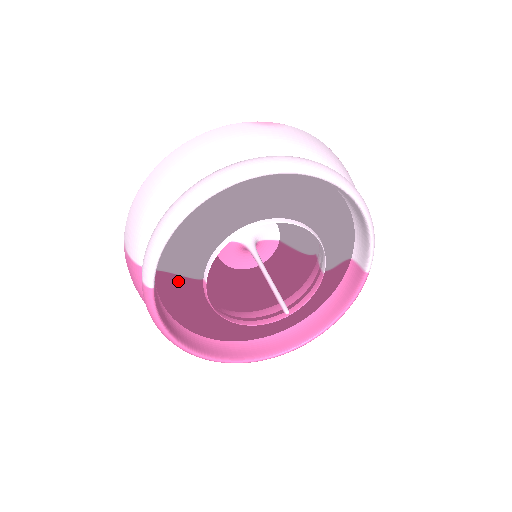
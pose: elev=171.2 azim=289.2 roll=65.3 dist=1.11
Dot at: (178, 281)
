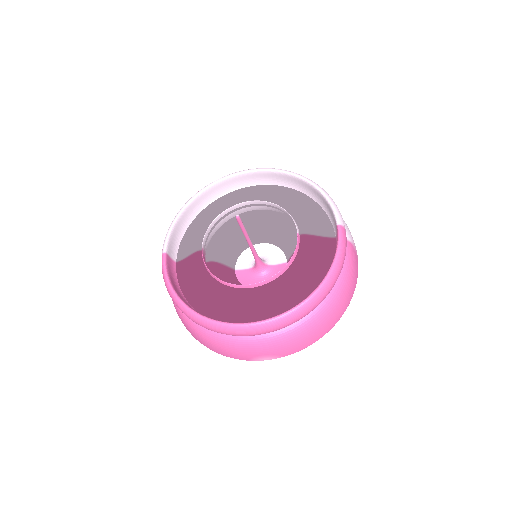
Dot at: (188, 261)
